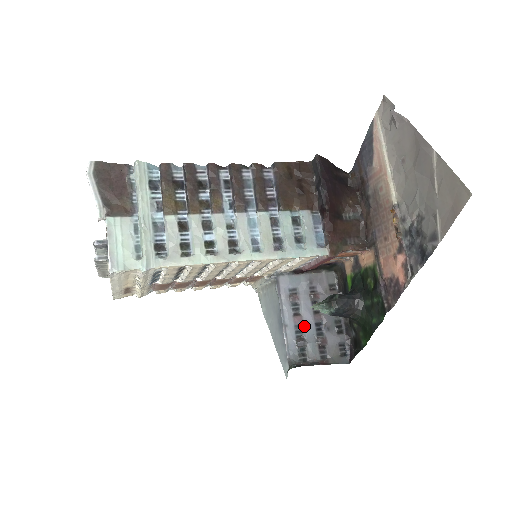
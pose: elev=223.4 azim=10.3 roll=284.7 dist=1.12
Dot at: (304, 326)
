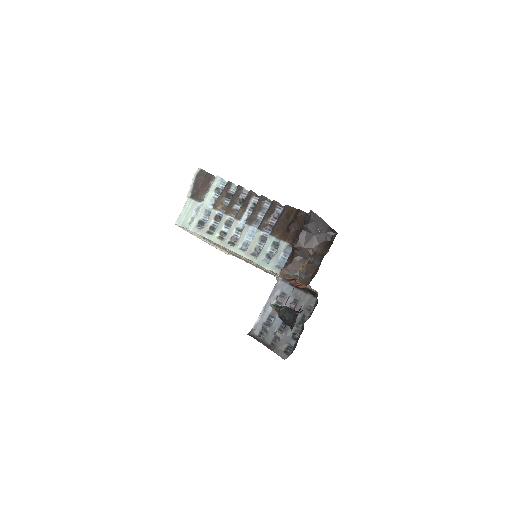
Dot at: (275, 319)
